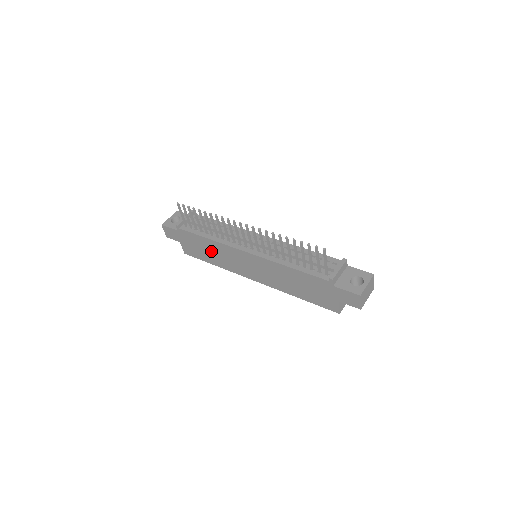
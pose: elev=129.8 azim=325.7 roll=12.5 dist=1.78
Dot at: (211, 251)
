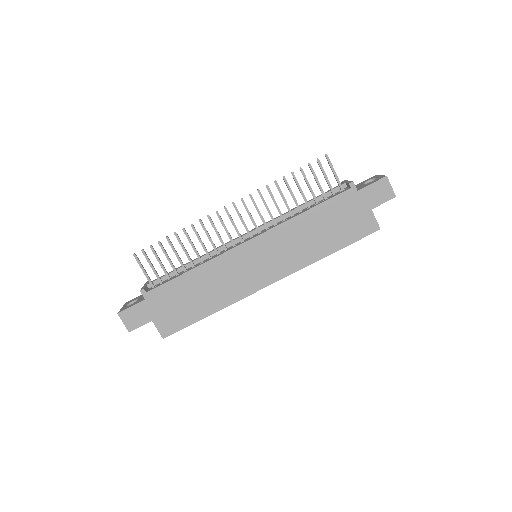
Dot at: (202, 290)
